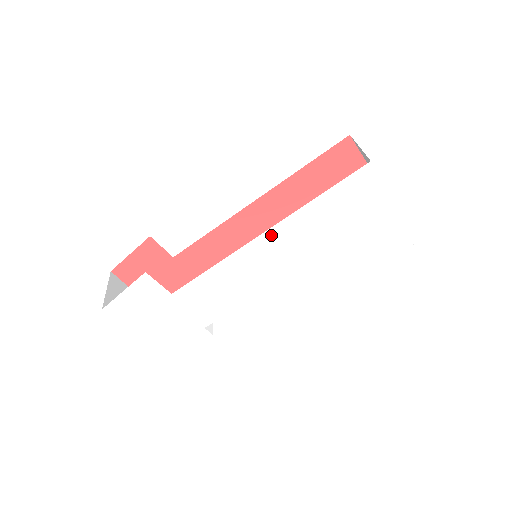
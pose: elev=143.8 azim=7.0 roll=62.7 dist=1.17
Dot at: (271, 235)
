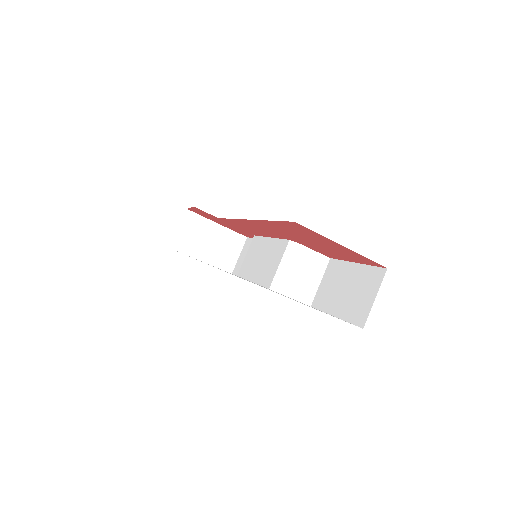
Dot at: occluded
